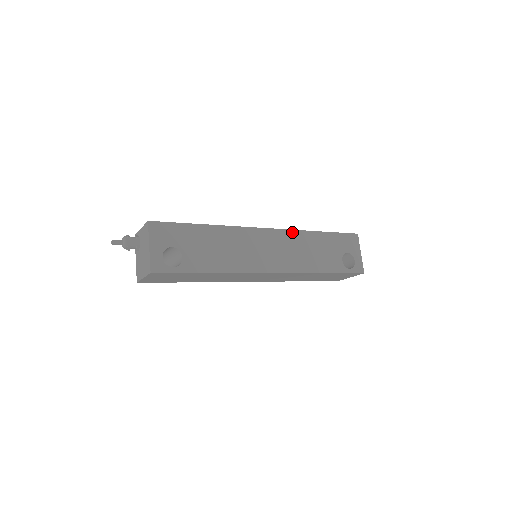
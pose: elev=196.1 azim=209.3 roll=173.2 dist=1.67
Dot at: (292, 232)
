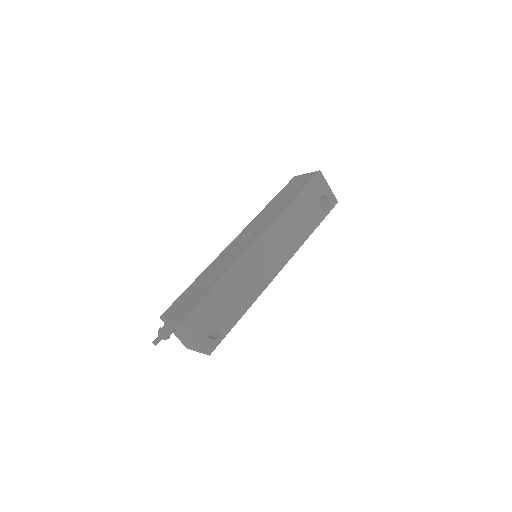
Dot at: (277, 221)
